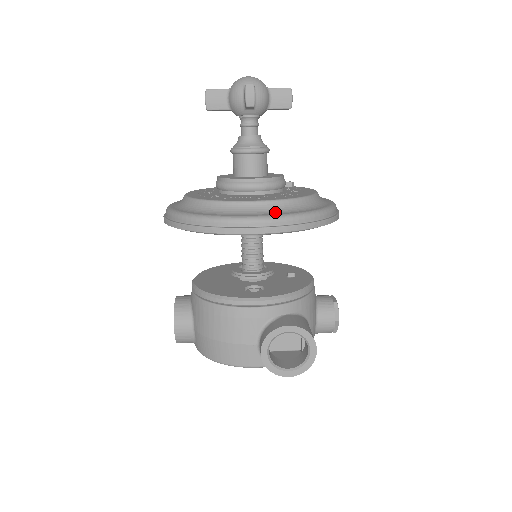
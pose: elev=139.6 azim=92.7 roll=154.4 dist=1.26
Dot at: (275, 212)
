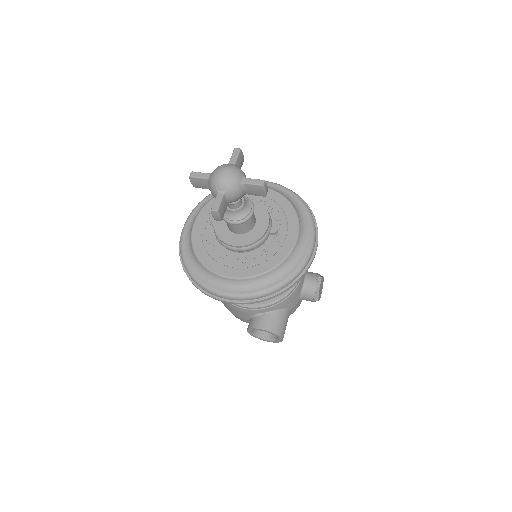
Dot at: (243, 289)
